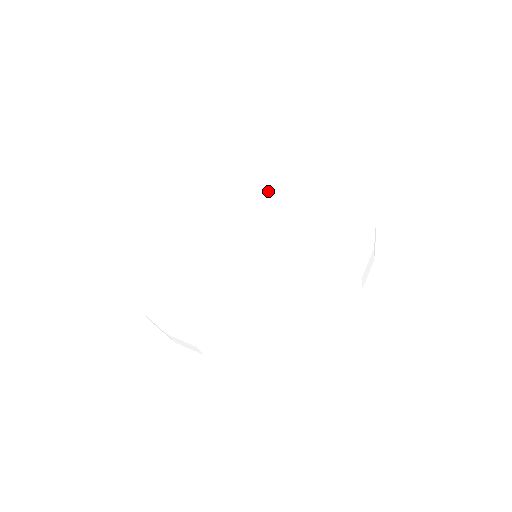
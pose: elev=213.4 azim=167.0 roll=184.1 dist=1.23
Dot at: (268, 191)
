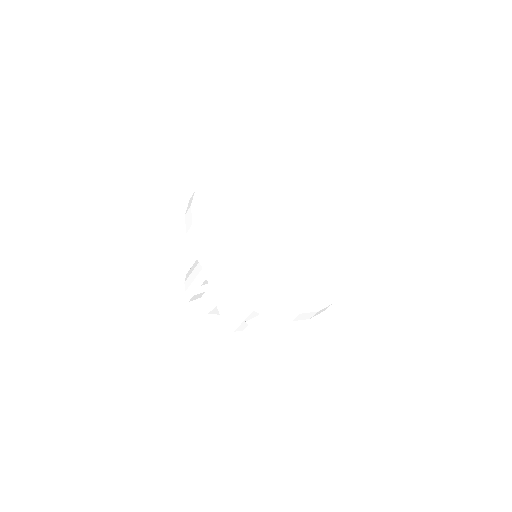
Dot at: (261, 208)
